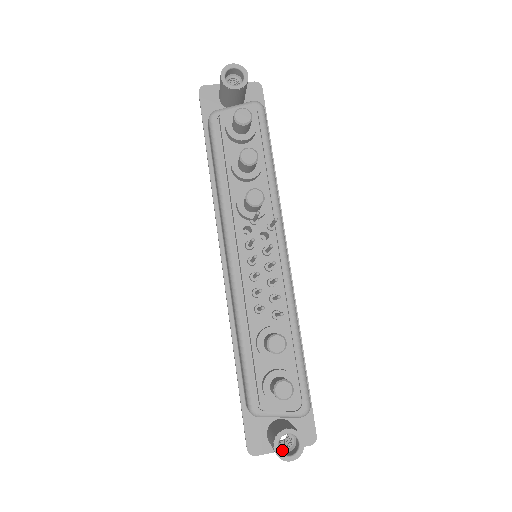
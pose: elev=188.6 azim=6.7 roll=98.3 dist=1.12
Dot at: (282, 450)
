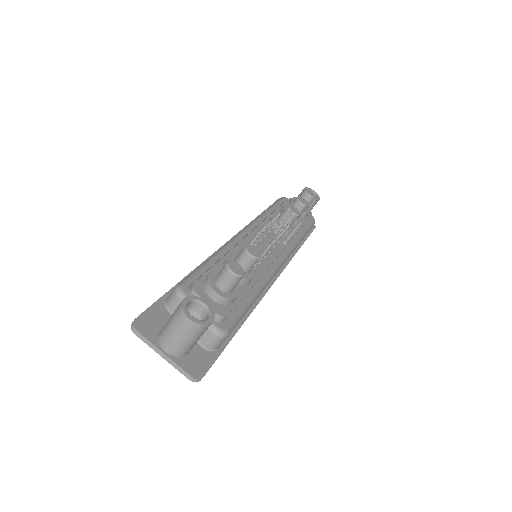
Dot at: occluded
